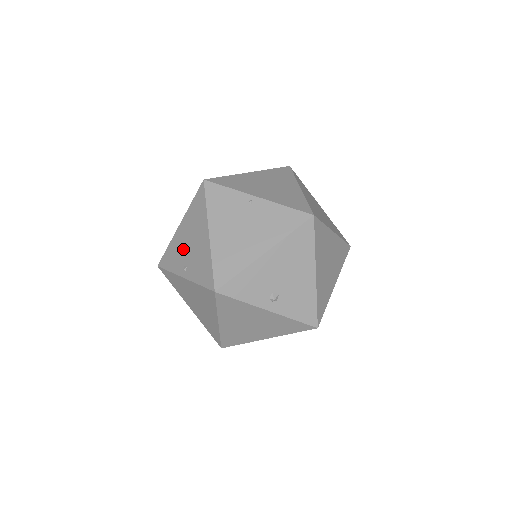
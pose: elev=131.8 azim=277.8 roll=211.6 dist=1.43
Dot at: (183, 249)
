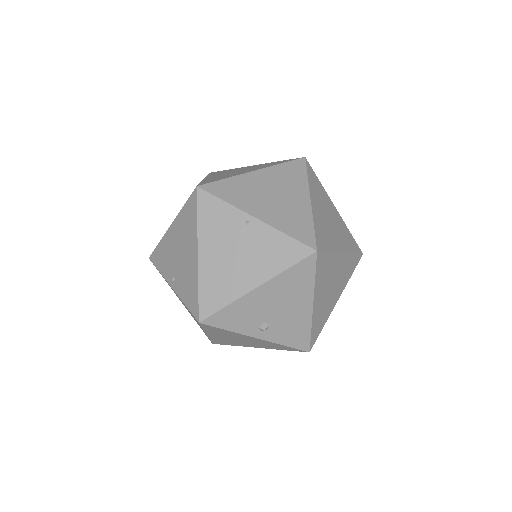
Dot at: (173, 256)
